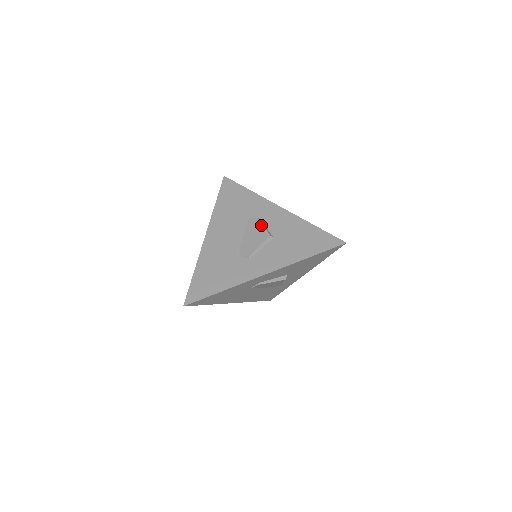
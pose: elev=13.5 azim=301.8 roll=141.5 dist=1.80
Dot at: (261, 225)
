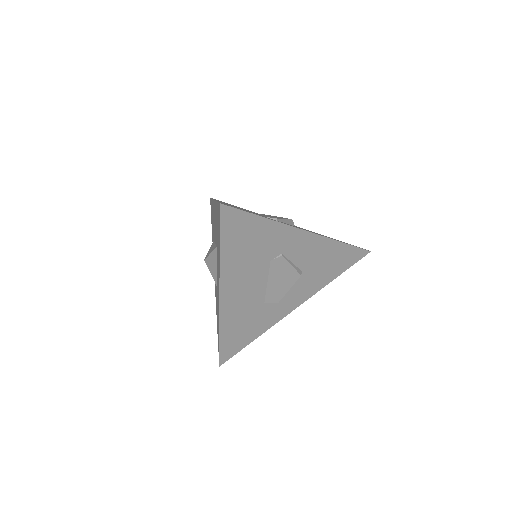
Dot at: (289, 266)
